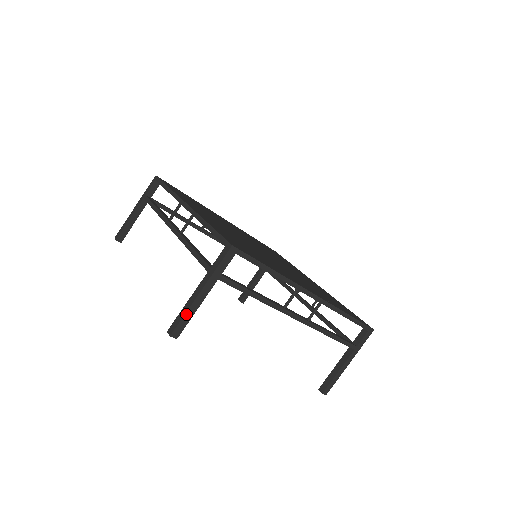
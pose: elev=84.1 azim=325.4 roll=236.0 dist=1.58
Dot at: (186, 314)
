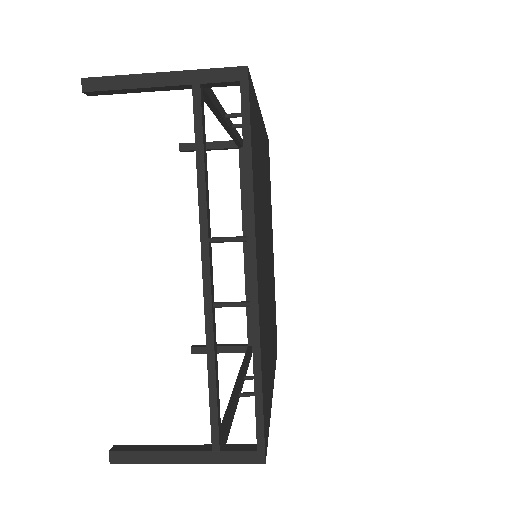
Dot at: (149, 462)
